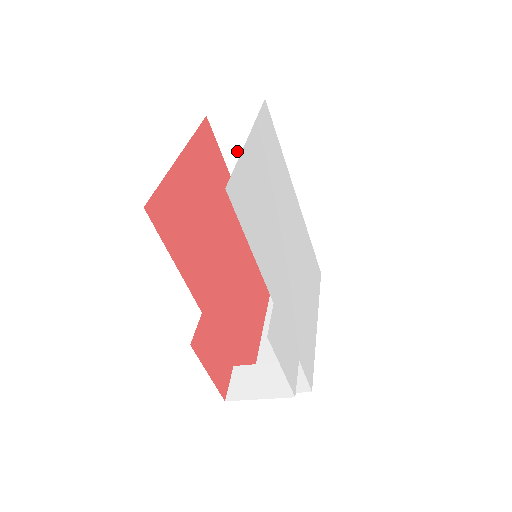
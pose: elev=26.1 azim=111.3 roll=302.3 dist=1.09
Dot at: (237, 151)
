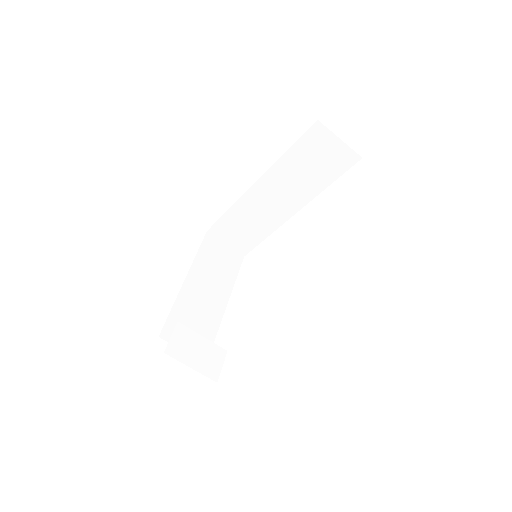
Dot at: (302, 157)
